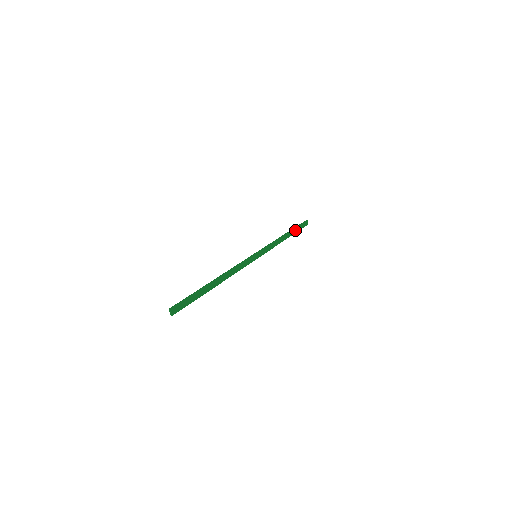
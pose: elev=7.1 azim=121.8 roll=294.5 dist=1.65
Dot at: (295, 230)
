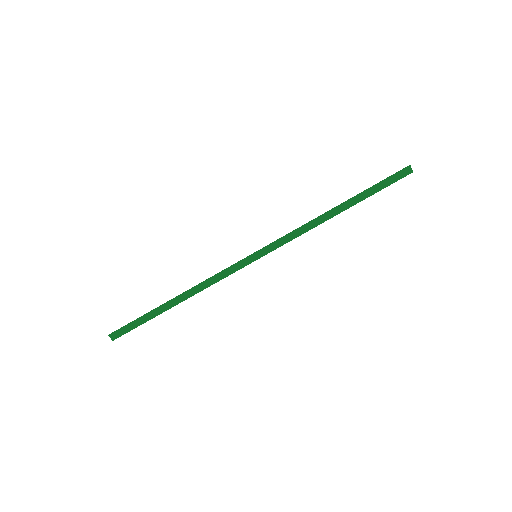
Dot at: (365, 194)
